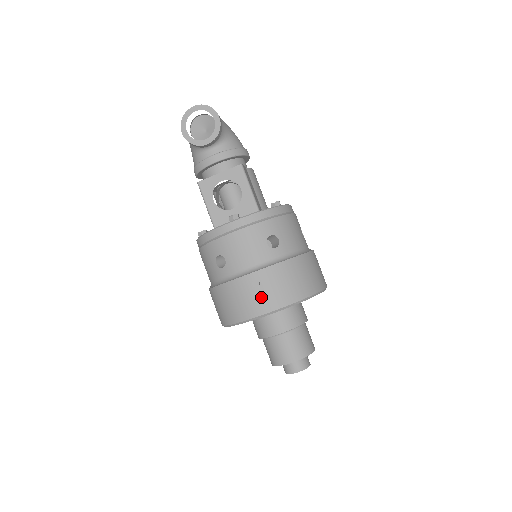
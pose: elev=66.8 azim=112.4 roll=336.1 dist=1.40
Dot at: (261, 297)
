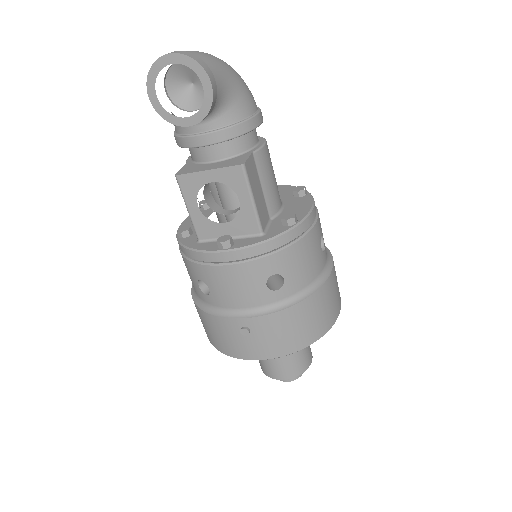
Dot at: (250, 344)
